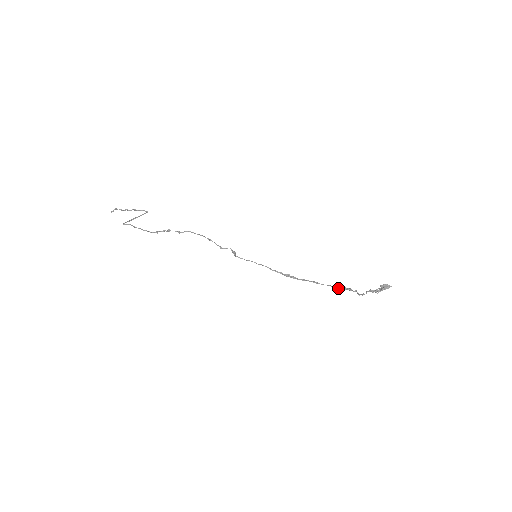
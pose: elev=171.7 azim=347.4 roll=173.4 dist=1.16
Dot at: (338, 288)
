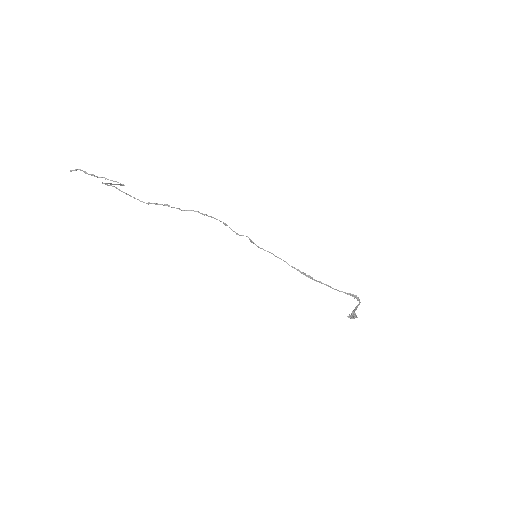
Dot at: (350, 294)
